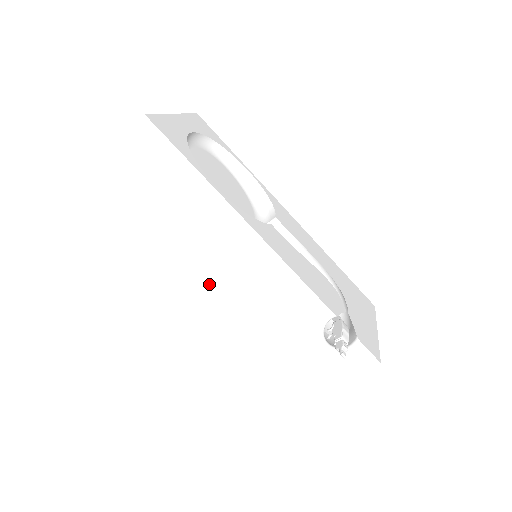
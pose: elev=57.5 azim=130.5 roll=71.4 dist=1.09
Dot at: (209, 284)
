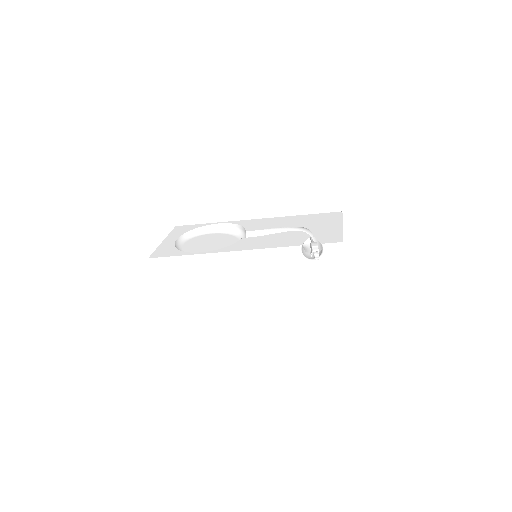
Dot at: (240, 291)
